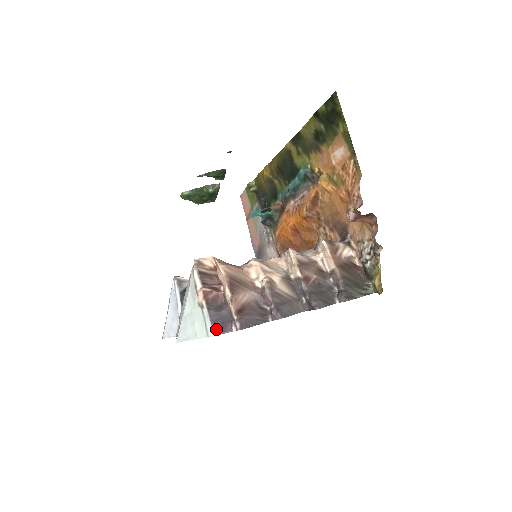
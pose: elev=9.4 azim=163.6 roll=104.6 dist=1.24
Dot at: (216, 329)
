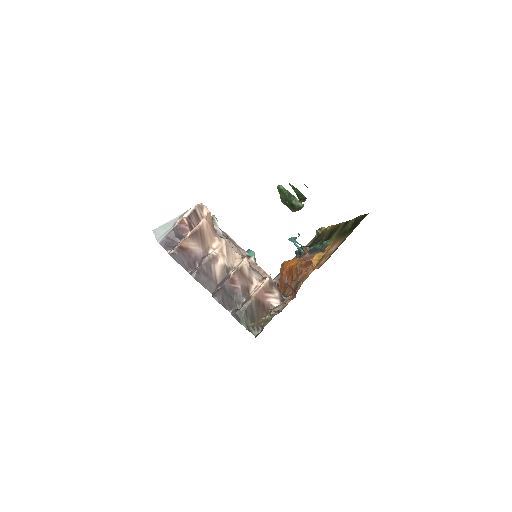
Dot at: (163, 241)
